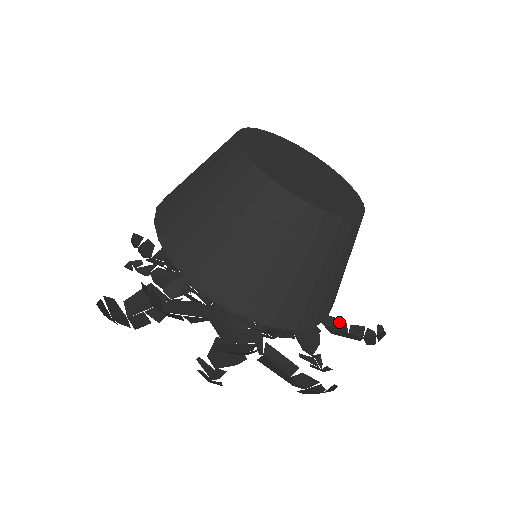
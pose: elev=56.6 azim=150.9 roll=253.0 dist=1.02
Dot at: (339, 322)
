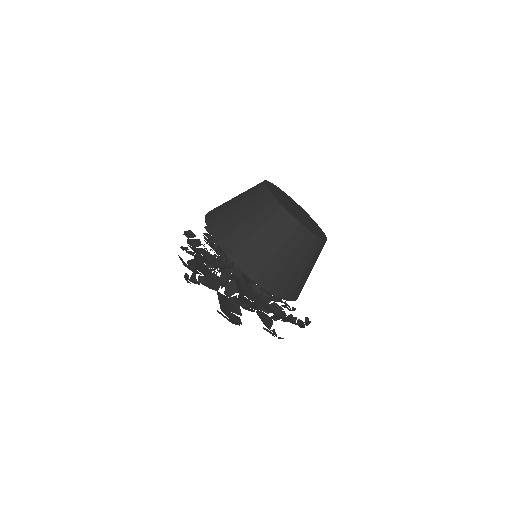
Dot at: occluded
